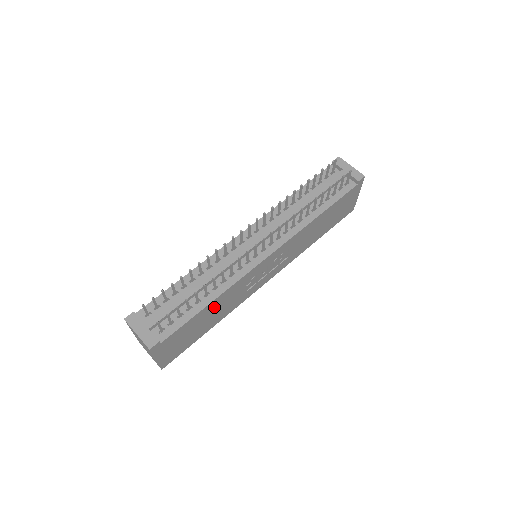
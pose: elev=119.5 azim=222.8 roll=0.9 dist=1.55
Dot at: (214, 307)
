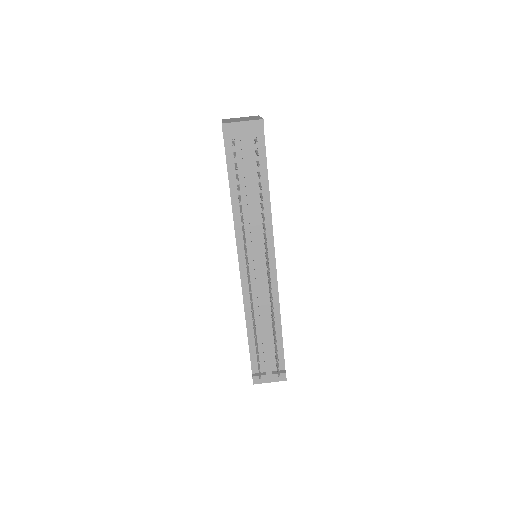
Dot at: occluded
